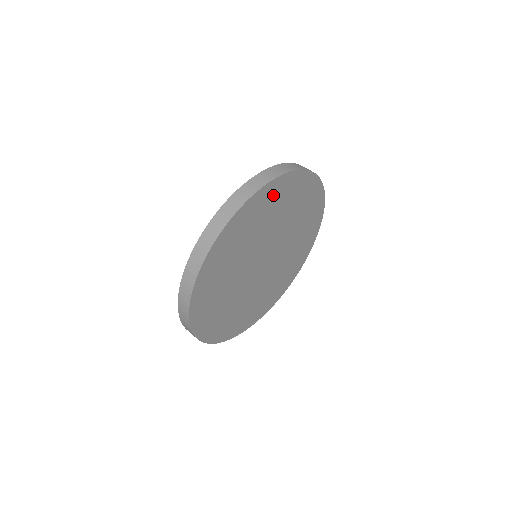
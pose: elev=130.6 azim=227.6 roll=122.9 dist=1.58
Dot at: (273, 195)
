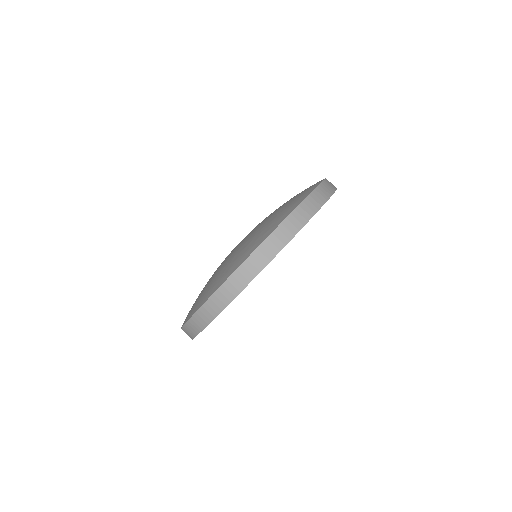
Dot at: occluded
